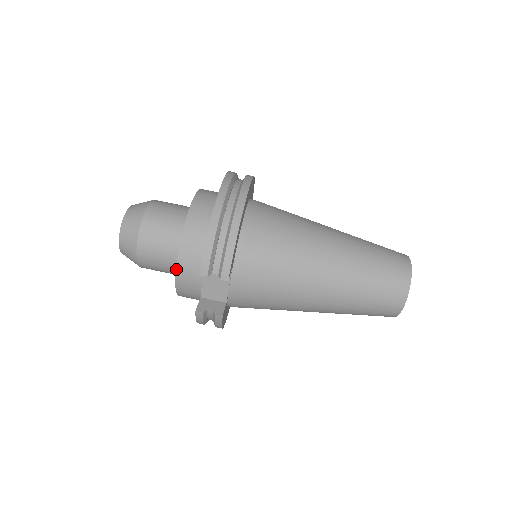
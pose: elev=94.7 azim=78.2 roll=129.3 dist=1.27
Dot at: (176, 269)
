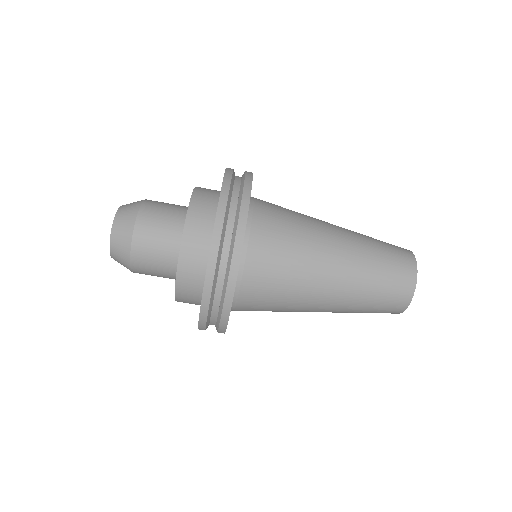
Dot at: occluded
